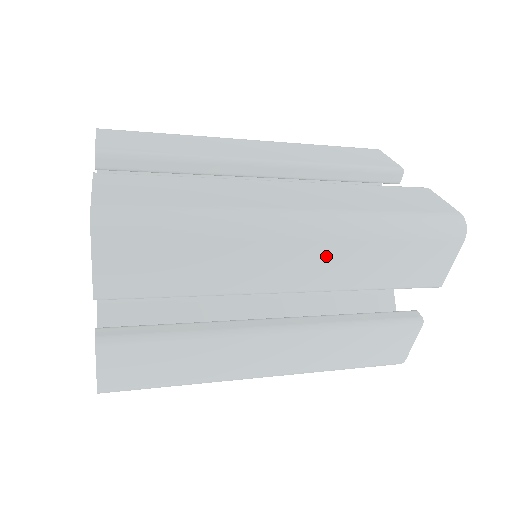
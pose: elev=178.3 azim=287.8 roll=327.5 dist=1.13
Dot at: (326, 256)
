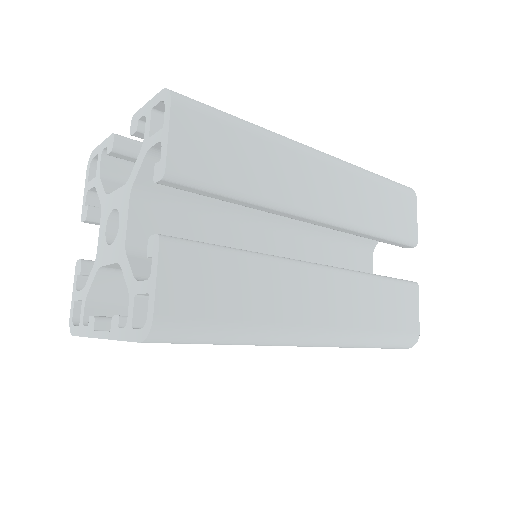
Dot at: (339, 184)
